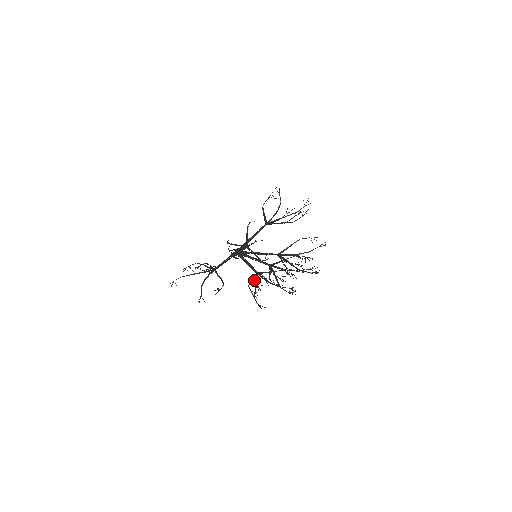
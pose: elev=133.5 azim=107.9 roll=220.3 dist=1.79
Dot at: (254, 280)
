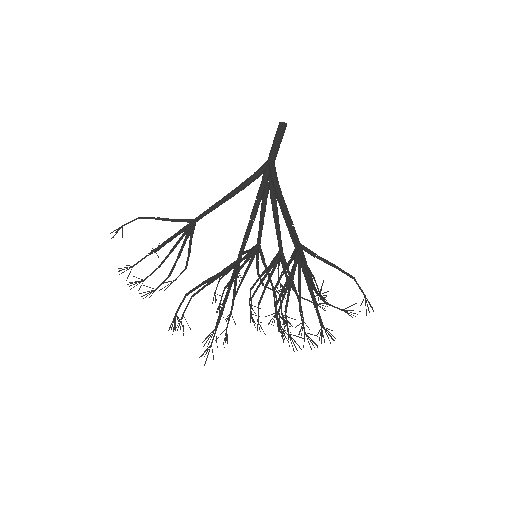
Dot at: (223, 293)
